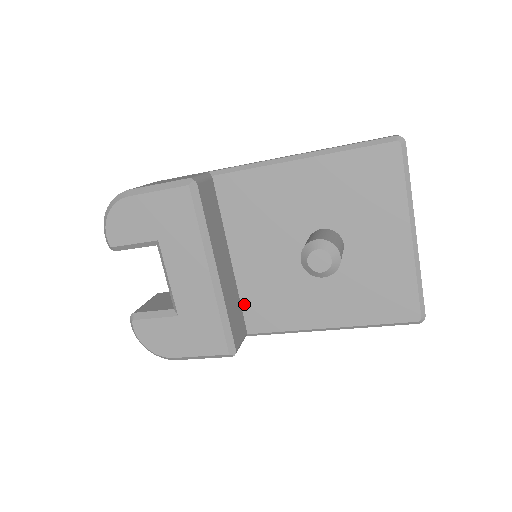
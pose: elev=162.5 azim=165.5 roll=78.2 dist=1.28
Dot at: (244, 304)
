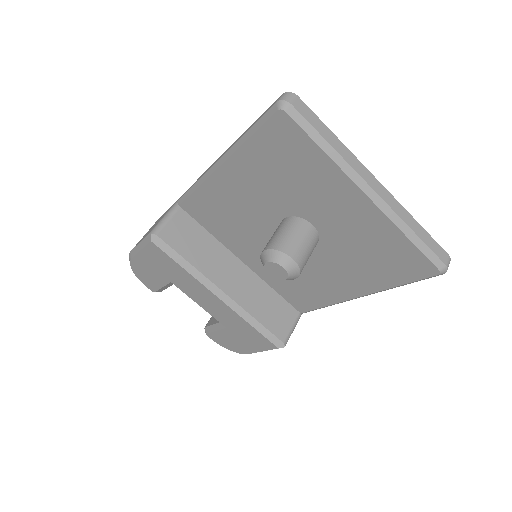
Dot at: (280, 292)
